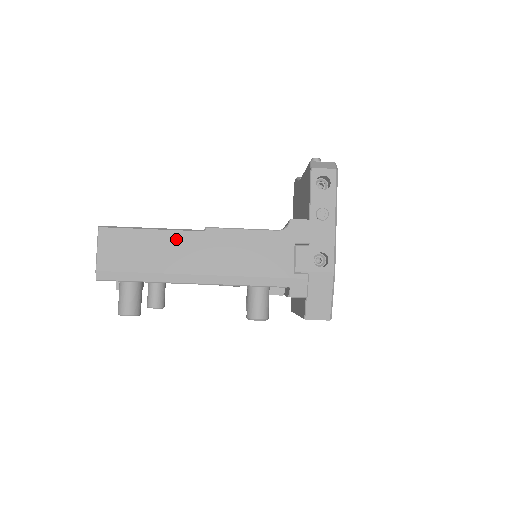
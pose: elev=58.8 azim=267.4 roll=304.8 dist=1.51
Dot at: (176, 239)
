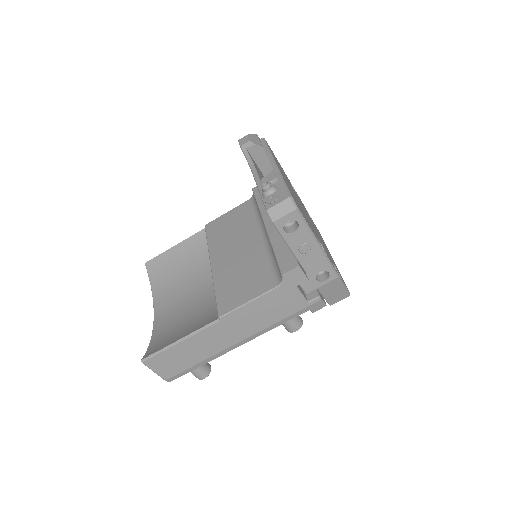
Dot at: (203, 337)
